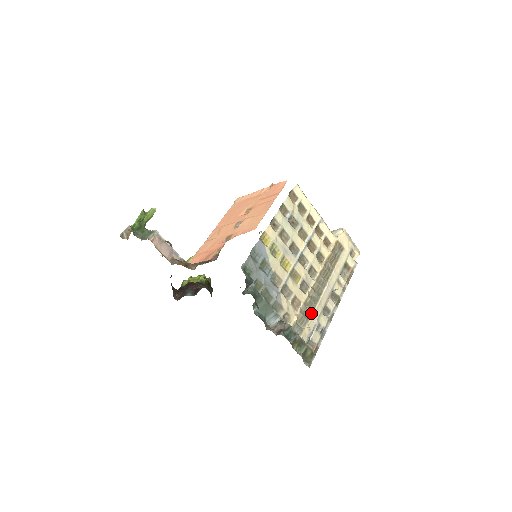
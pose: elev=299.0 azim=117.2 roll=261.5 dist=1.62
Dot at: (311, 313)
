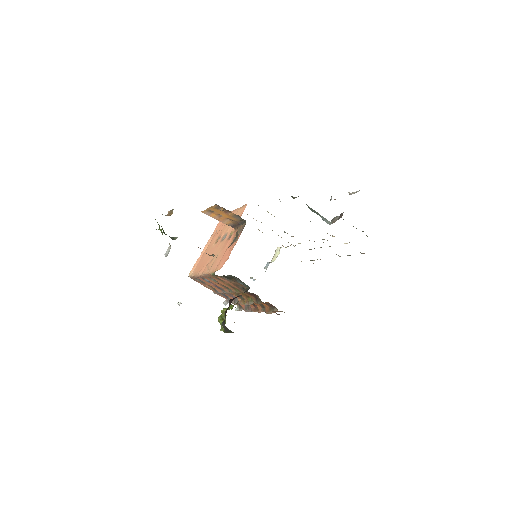
Dot at: occluded
